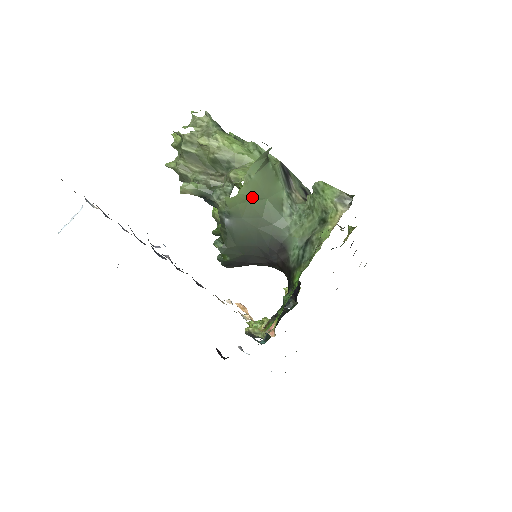
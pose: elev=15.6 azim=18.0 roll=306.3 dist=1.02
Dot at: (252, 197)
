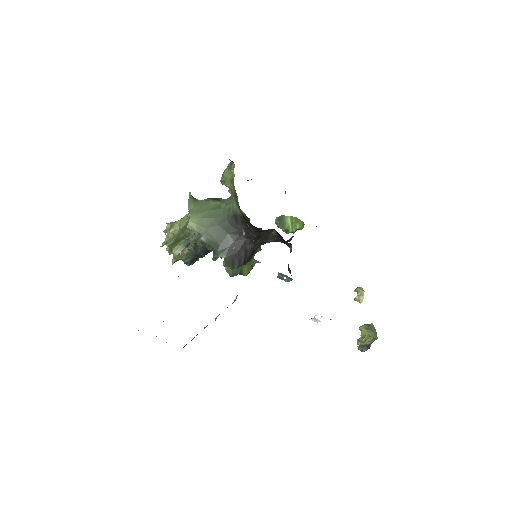
Dot at: (200, 215)
